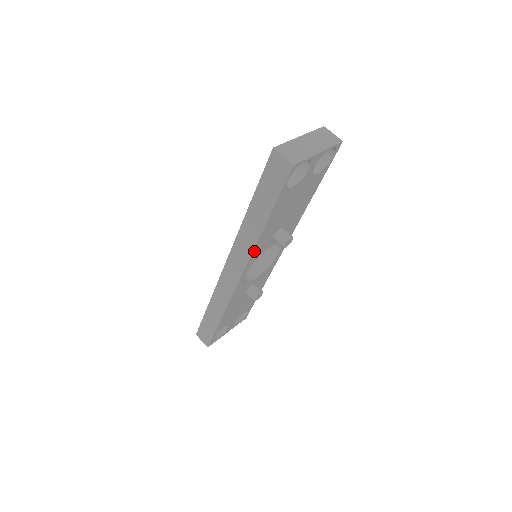
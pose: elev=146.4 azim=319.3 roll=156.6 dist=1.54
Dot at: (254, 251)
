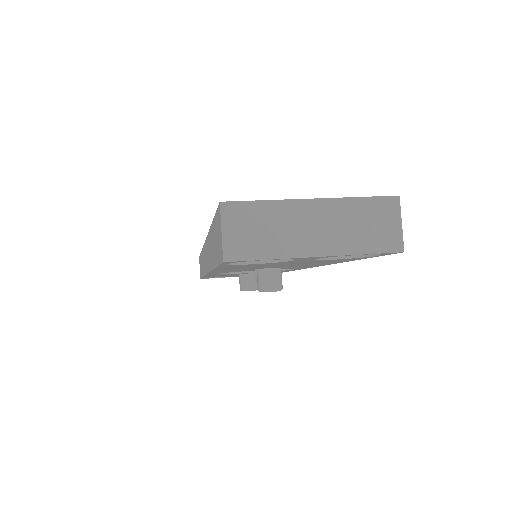
Dot at: occluded
